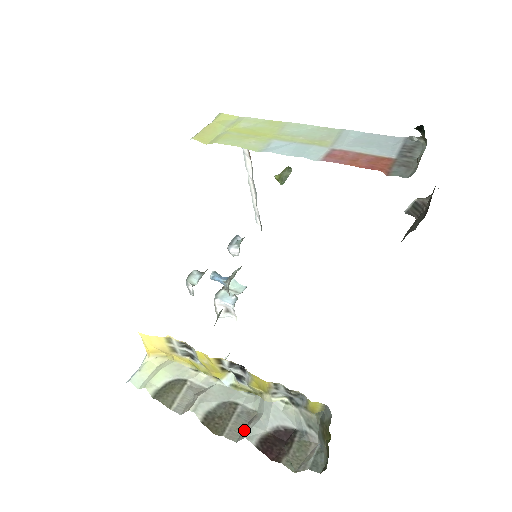
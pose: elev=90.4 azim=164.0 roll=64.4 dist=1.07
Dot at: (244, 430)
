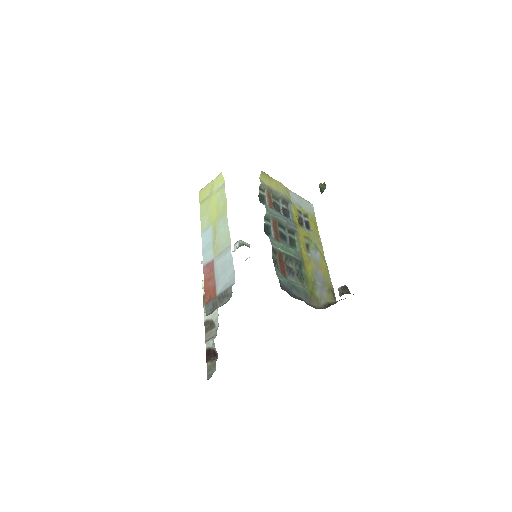
Dot at: (209, 339)
